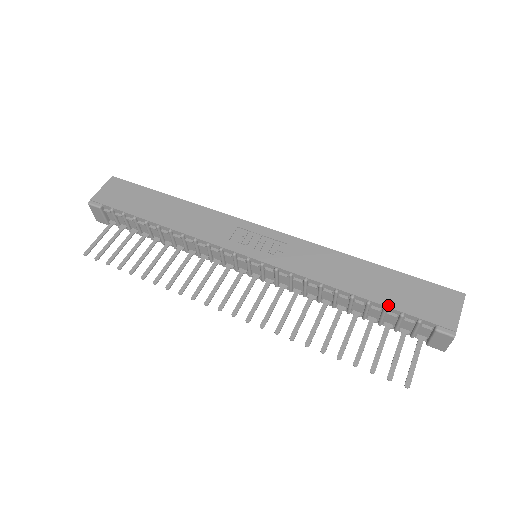
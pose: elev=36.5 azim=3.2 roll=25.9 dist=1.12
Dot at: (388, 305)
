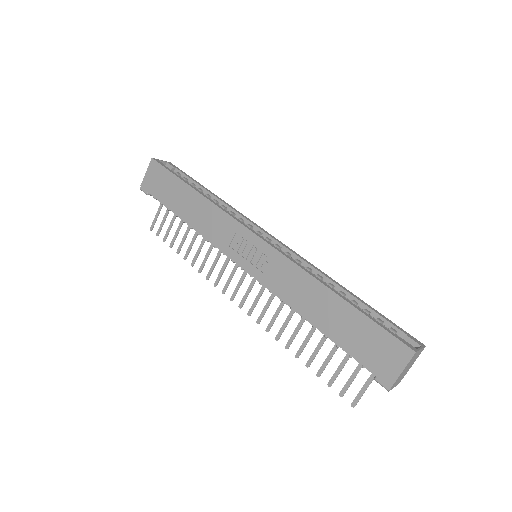
Dot at: (340, 345)
